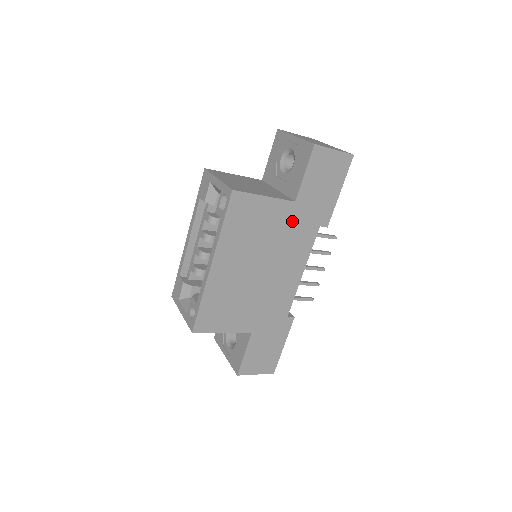
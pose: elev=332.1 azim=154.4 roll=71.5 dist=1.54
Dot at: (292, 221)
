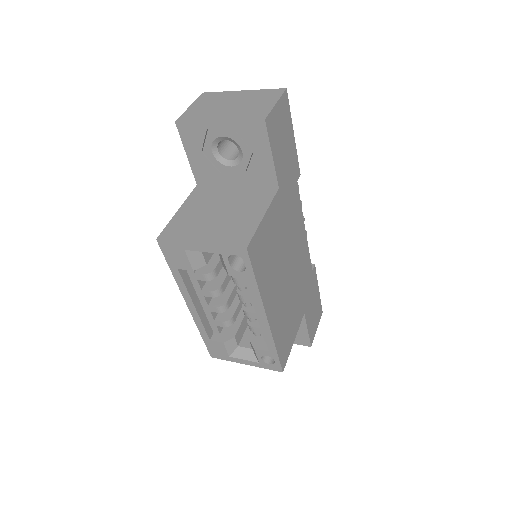
Dot at: (284, 206)
